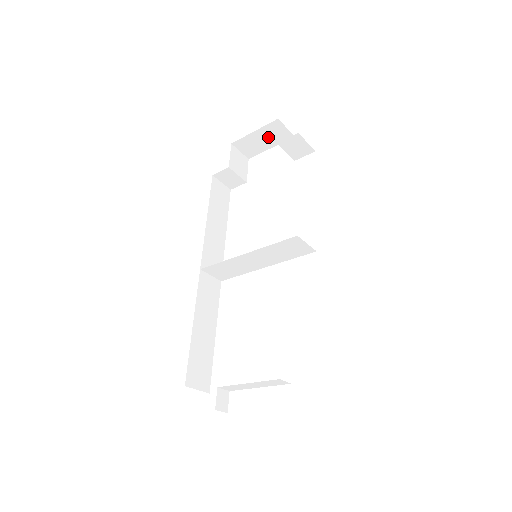
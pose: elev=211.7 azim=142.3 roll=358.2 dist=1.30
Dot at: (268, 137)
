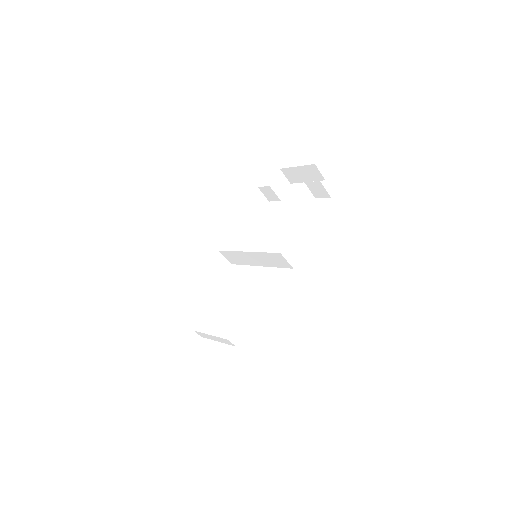
Dot at: (306, 174)
